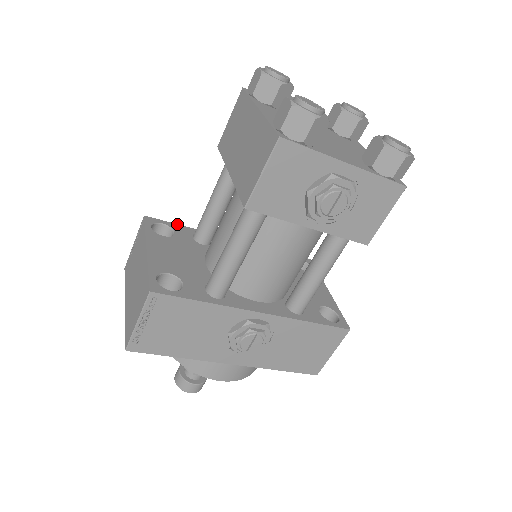
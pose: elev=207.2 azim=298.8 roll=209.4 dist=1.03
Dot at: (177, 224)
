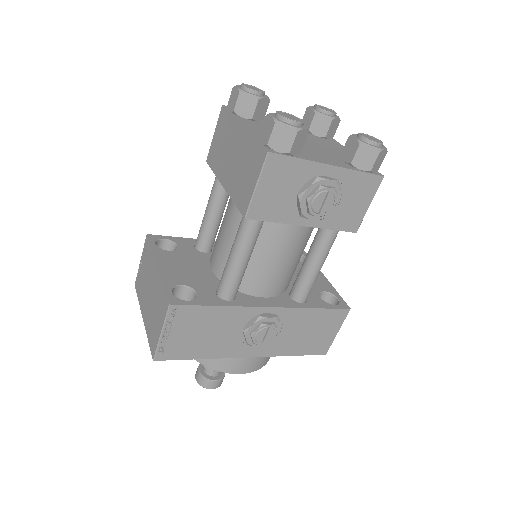
Dot at: (178, 237)
